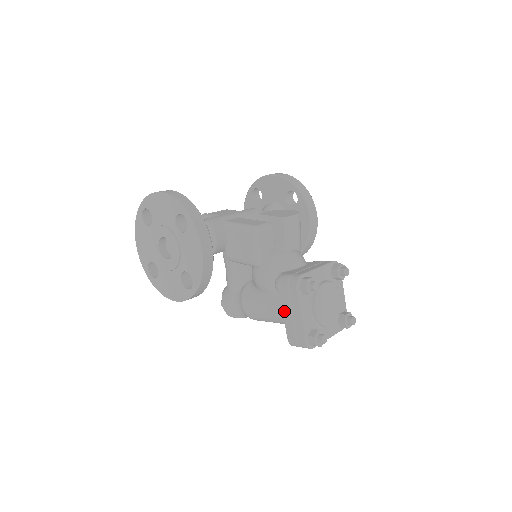
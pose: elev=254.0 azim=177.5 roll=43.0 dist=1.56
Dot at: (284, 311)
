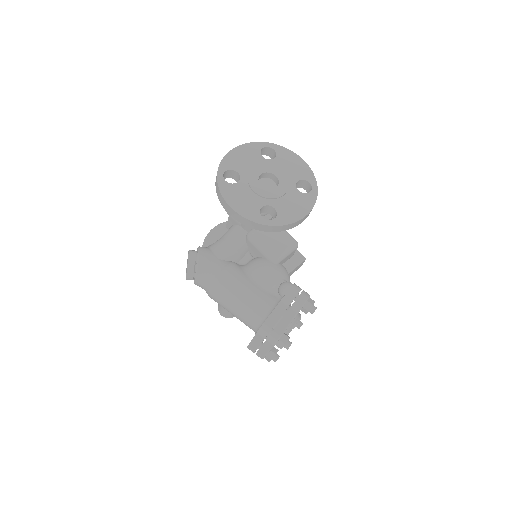
Dot at: (281, 303)
